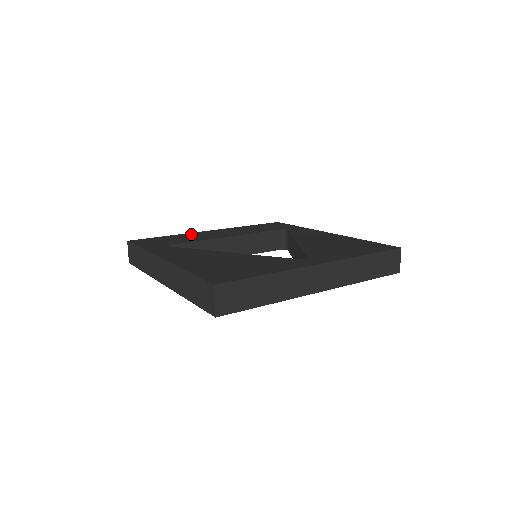
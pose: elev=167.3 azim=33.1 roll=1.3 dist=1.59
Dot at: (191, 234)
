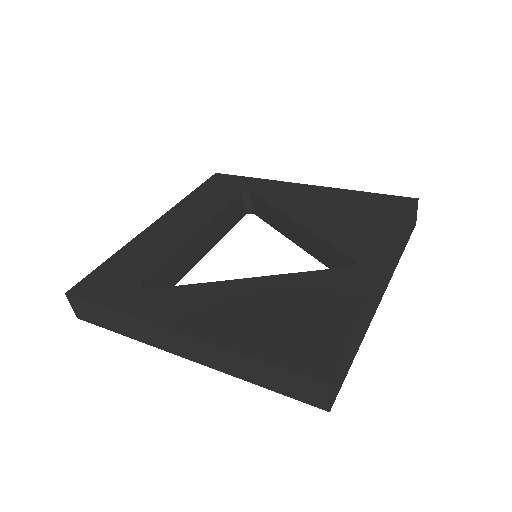
Dot at: (140, 242)
